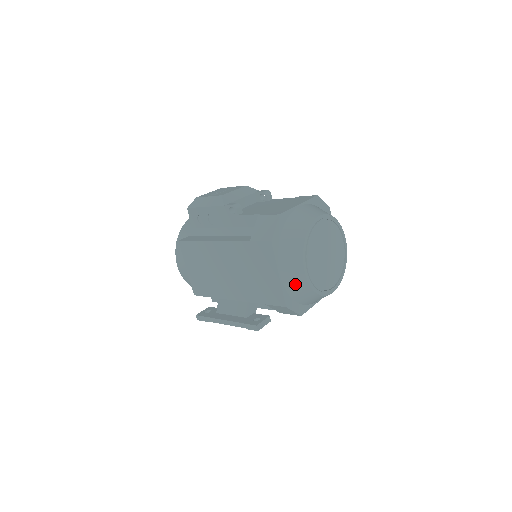
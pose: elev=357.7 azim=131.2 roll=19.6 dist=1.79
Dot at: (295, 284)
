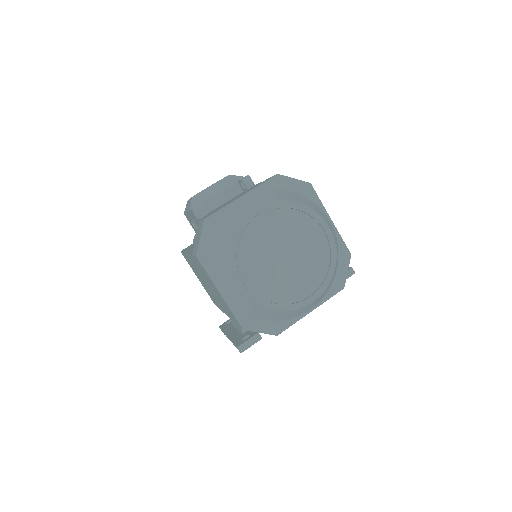
Dot at: (241, 302)
